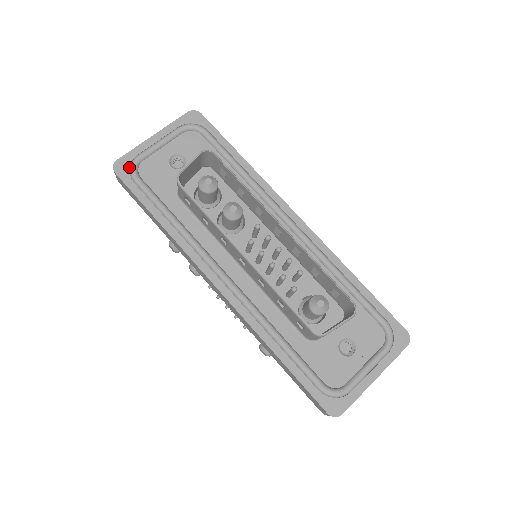
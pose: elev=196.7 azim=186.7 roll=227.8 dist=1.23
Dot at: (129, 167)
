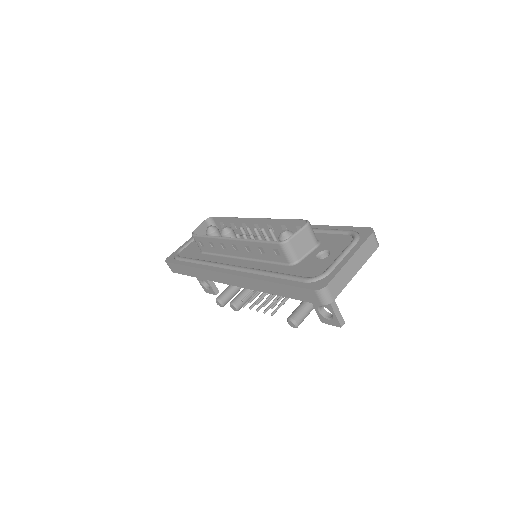
Dot at: (174, 256)
